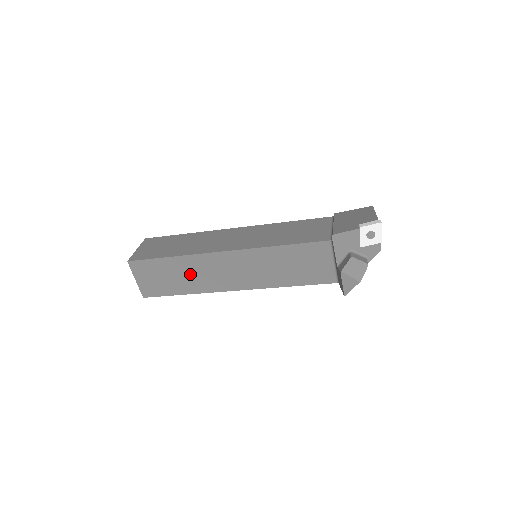
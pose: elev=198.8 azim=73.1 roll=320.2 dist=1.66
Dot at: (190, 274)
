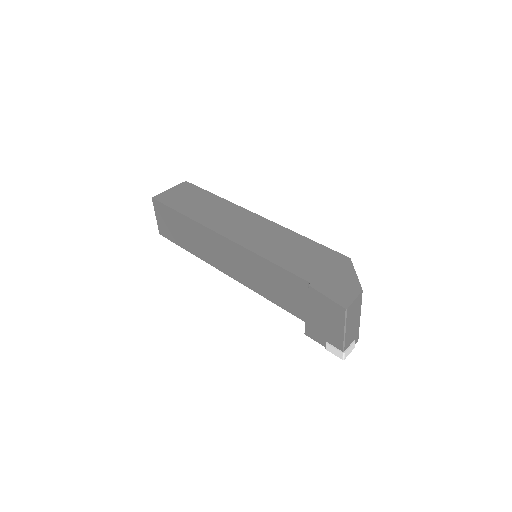
Dot at: occluded
